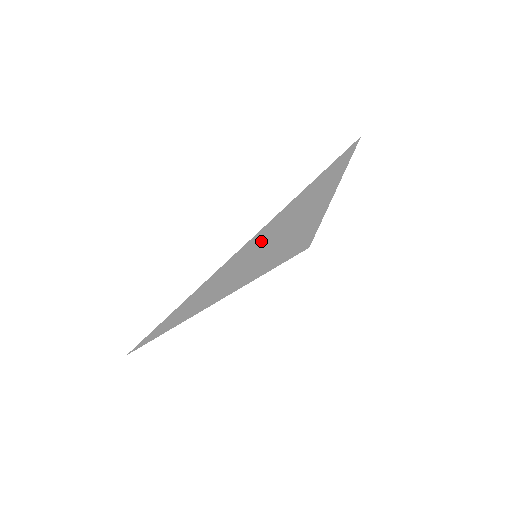
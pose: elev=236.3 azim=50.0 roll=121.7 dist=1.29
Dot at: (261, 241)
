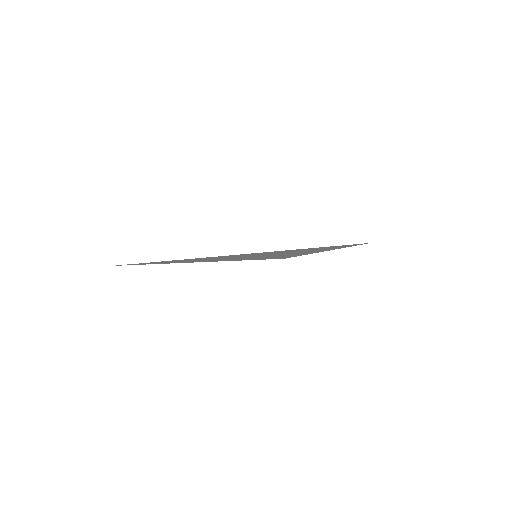
Dot at: (268, 253)
